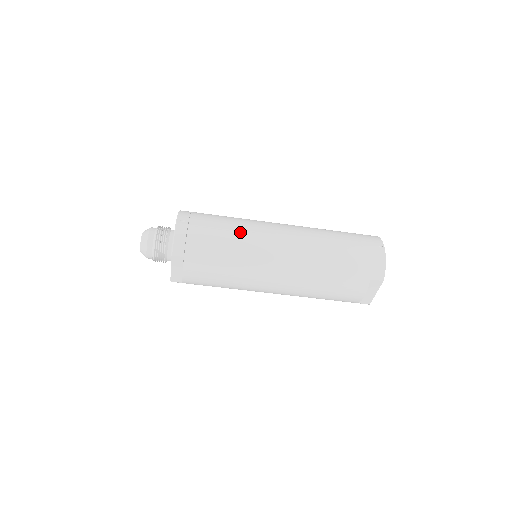
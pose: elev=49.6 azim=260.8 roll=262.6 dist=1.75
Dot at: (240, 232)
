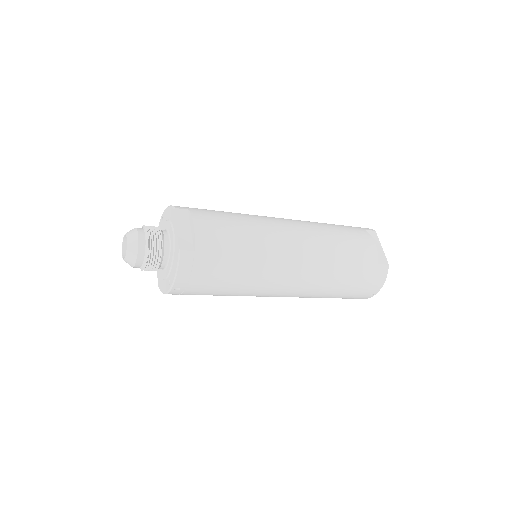
Dot at: (240, 294)
